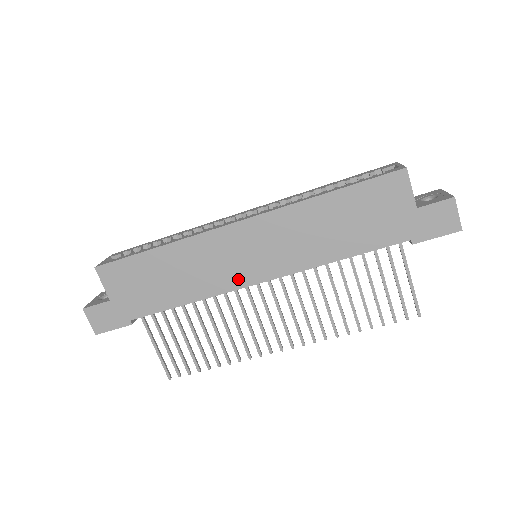
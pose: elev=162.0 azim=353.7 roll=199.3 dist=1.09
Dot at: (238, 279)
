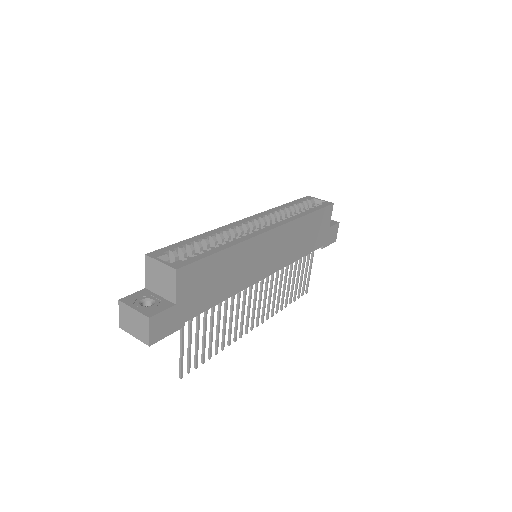
Dot at: (258, 275)
